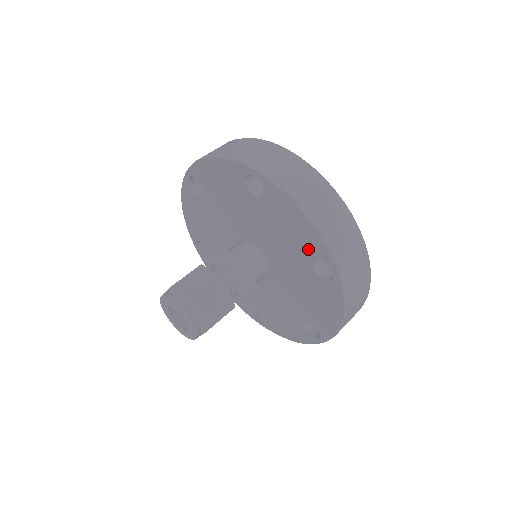
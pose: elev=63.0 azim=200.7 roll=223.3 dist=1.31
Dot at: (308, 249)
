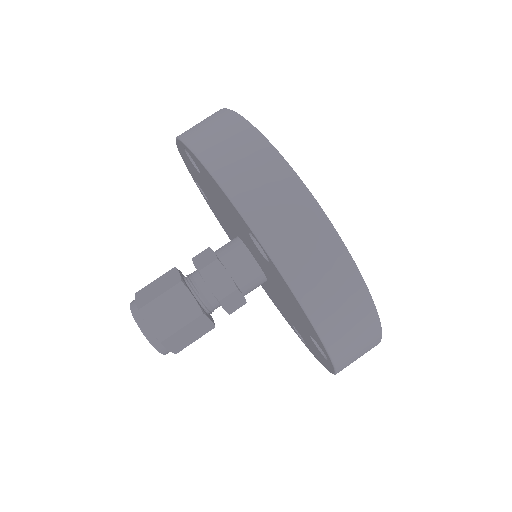
Dot at: (239, 221)
